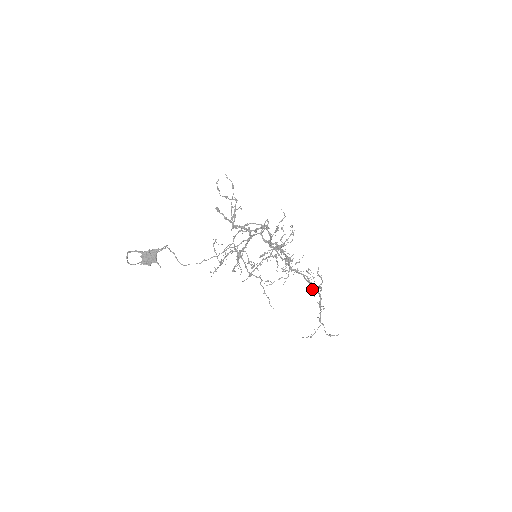
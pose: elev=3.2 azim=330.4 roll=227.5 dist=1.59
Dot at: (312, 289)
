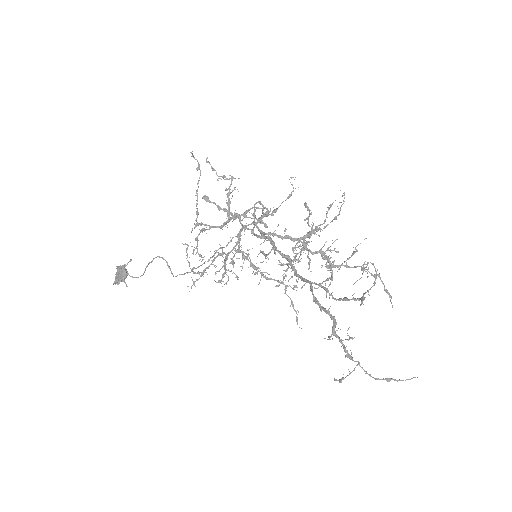
Dot at: (320, 307)
